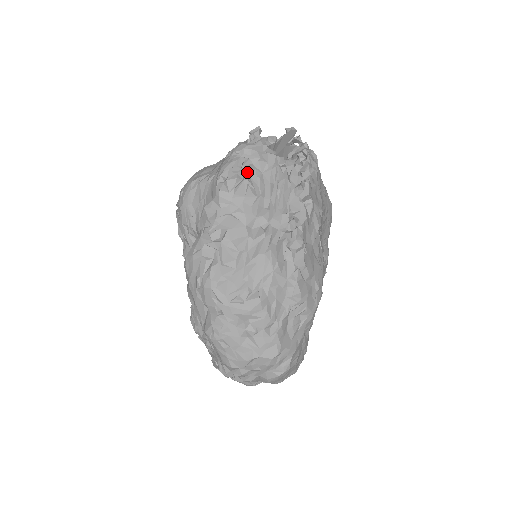
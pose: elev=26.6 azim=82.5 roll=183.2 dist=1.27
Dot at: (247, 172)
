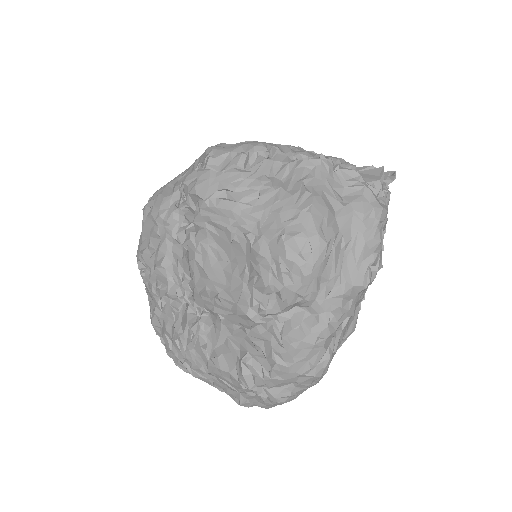
Dot at: occluded
